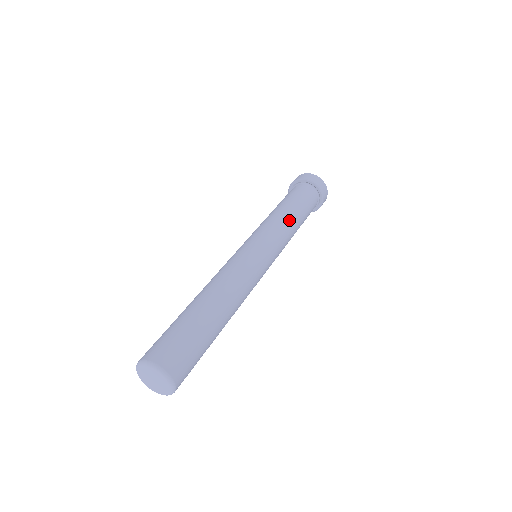
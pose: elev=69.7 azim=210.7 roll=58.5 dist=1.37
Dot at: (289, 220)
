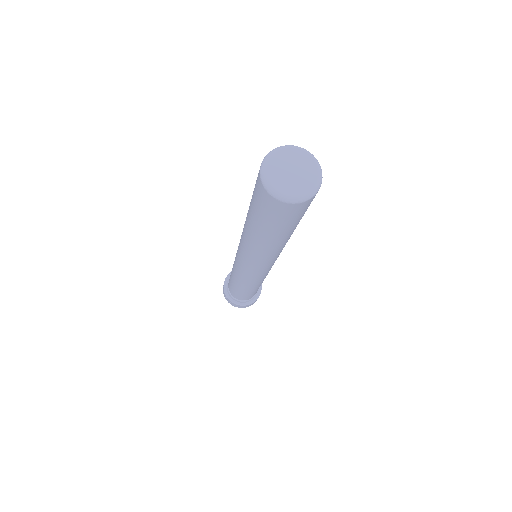
Dot at: occluded
